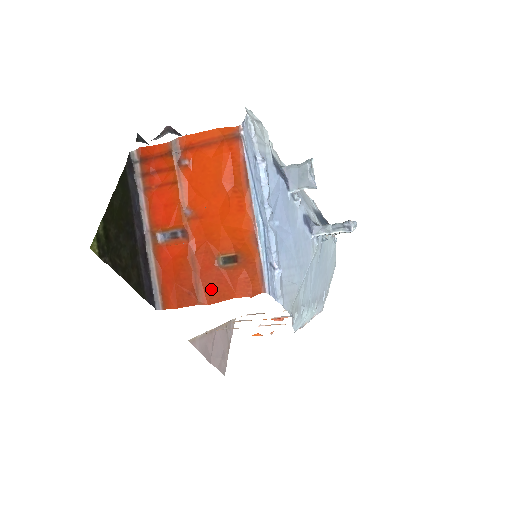
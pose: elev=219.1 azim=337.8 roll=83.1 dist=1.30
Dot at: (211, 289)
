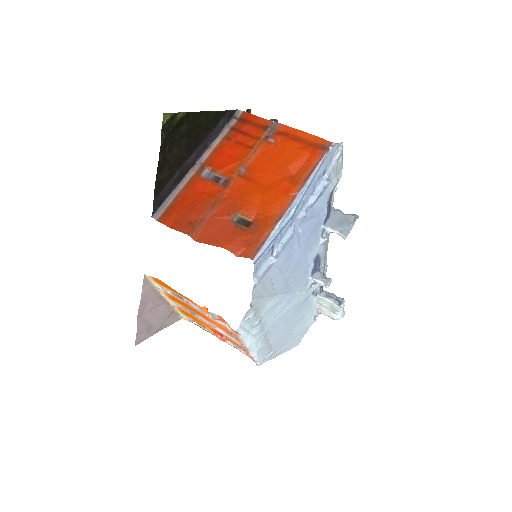
Dot at: (210, 231)
